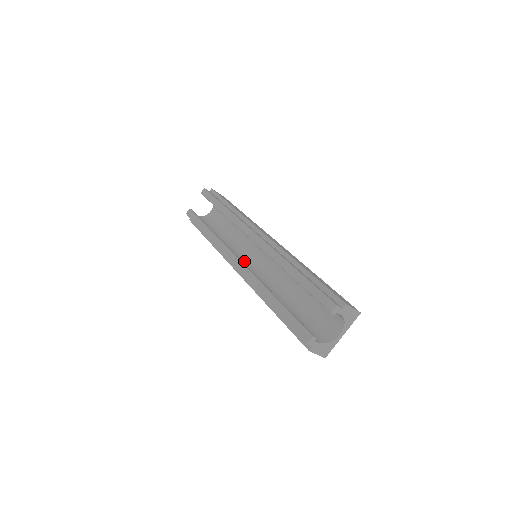
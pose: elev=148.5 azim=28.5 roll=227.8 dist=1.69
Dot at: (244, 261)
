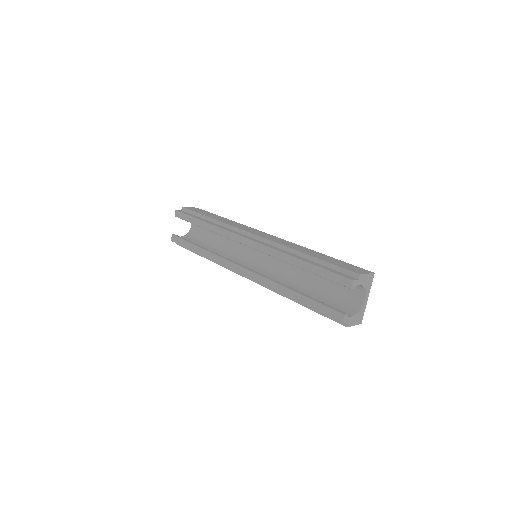
Dot at: (247, 264)
